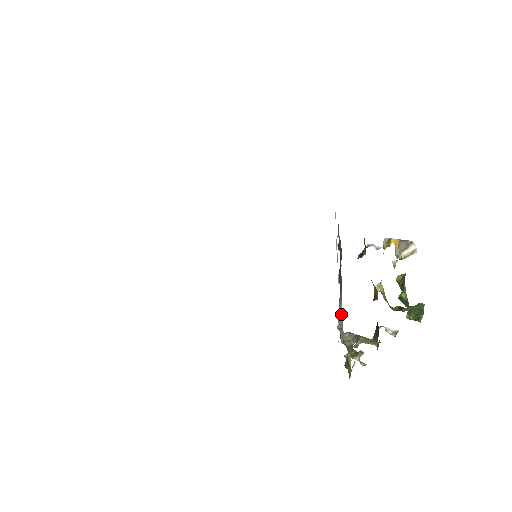
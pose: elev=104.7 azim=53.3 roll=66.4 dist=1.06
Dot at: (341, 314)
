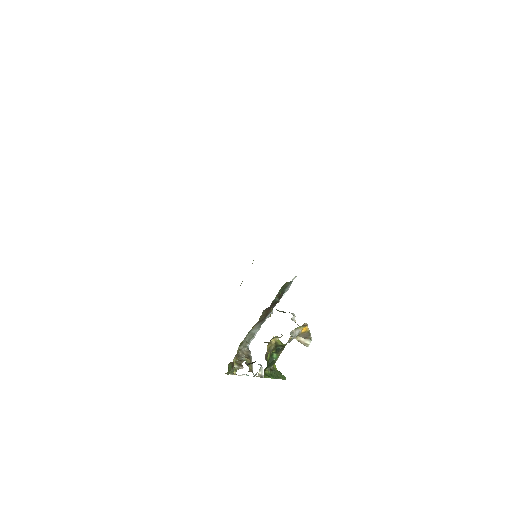
Dot at: (253, 334)
